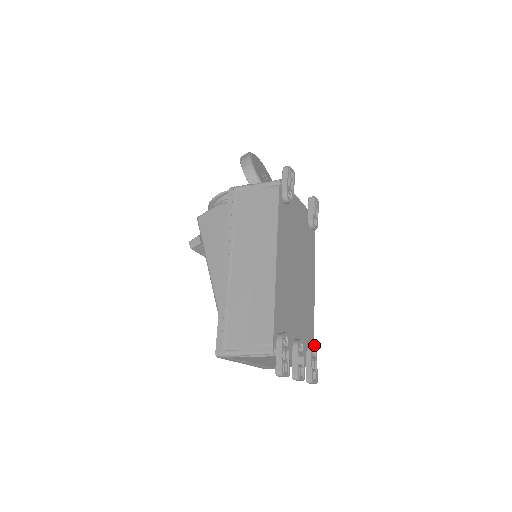
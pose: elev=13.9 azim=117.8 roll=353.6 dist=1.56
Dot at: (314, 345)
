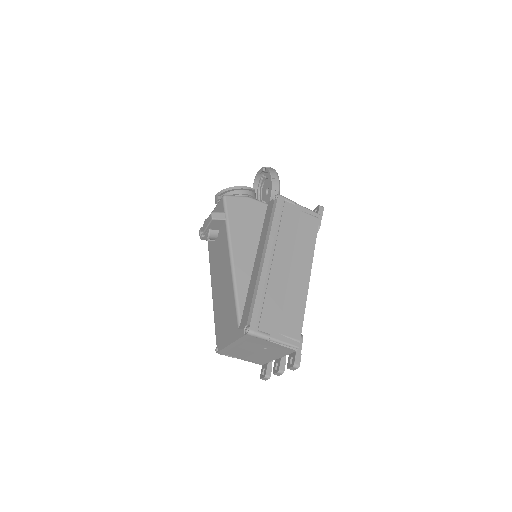
Dot at: occluded
